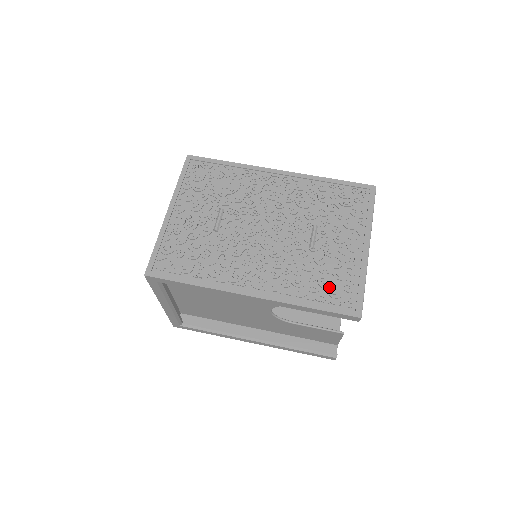
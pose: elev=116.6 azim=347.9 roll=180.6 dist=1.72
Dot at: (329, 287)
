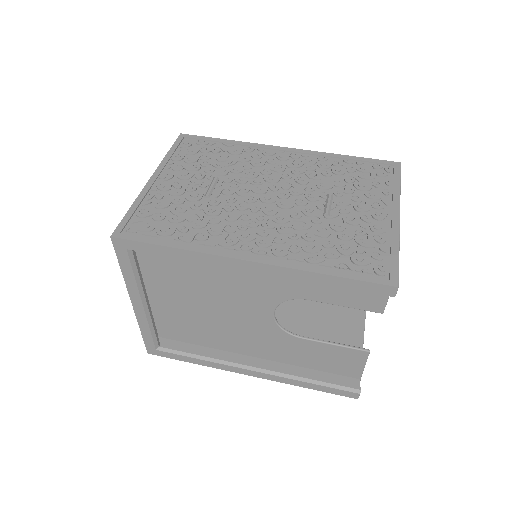
Dot at: (352, 254)
